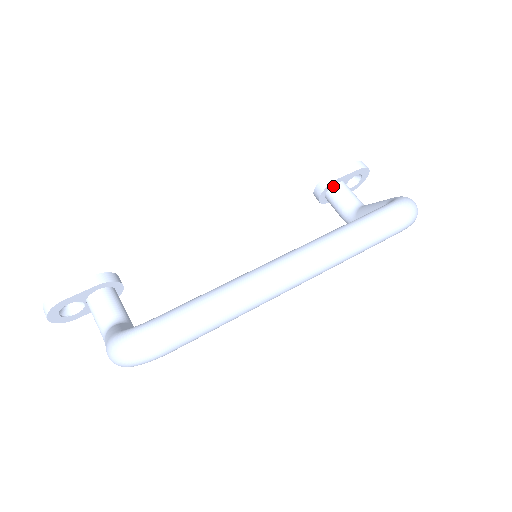
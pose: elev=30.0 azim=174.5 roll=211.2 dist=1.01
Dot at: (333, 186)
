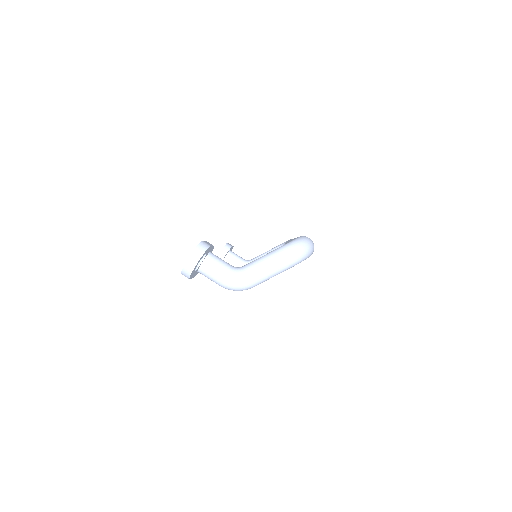
Dot at: (229, 251)
